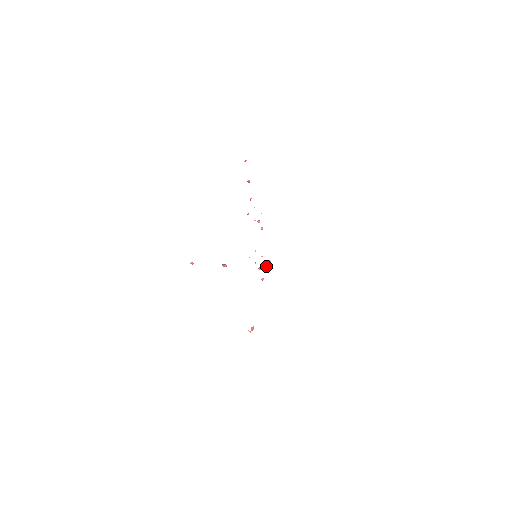
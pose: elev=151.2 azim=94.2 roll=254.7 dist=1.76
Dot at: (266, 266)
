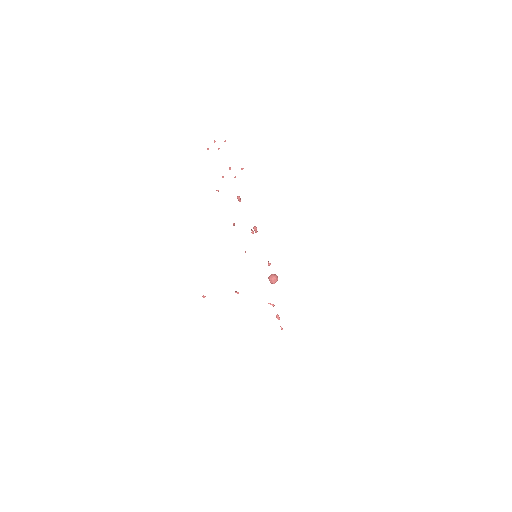
Dot at: (274, 283)
